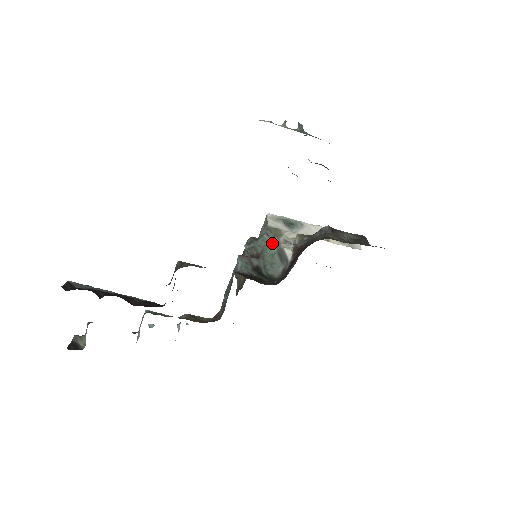
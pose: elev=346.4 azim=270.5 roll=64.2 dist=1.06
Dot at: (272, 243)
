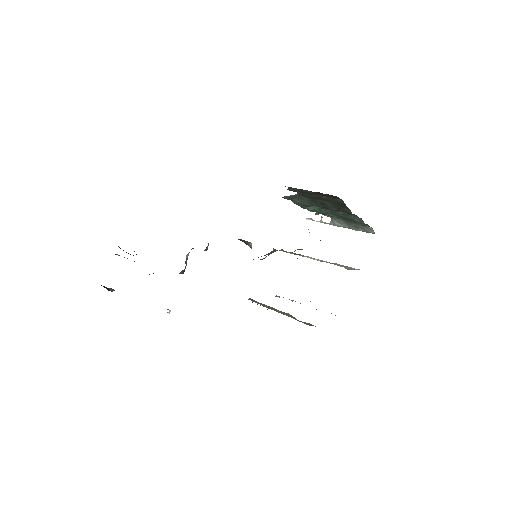
Dot at: occluded
